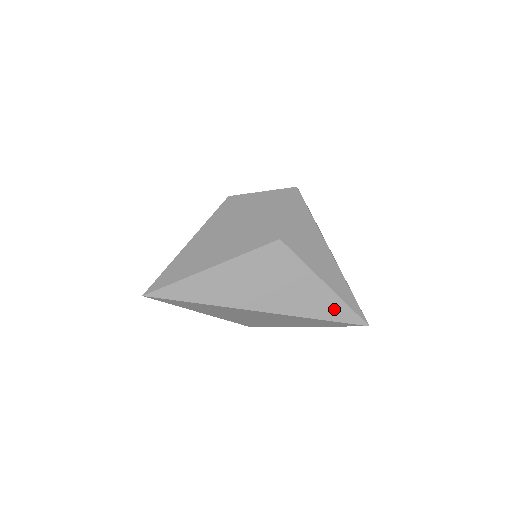
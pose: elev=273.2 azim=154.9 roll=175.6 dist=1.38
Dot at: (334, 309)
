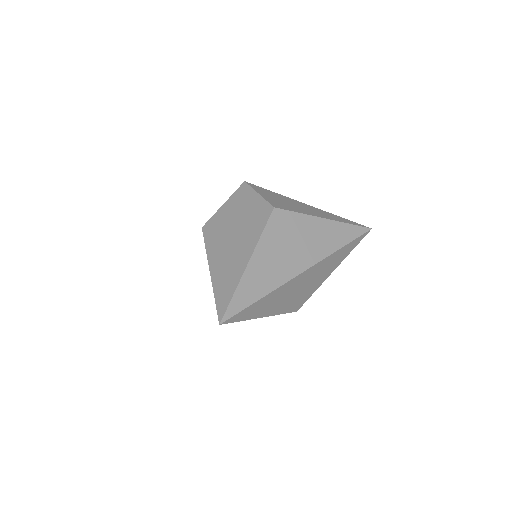
Dot at: (344, 233)
